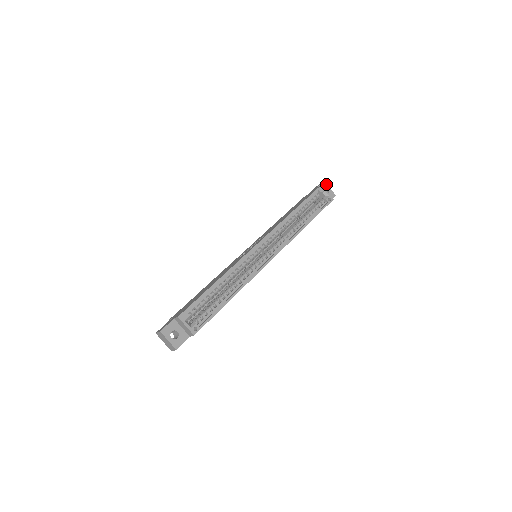
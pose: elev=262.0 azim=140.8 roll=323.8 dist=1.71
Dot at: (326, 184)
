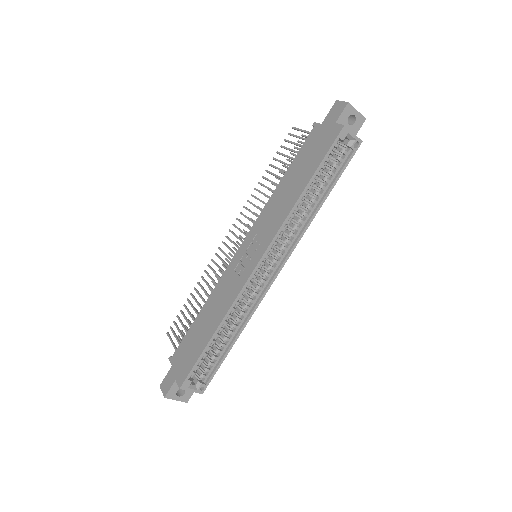
Dot at: (351, 107)
